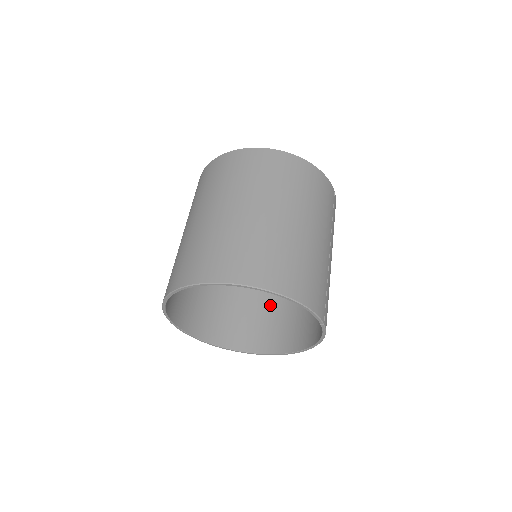
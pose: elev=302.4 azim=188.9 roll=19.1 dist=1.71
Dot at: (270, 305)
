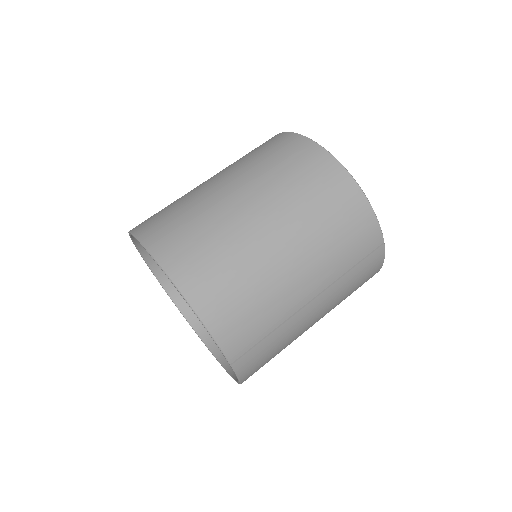
Dot at: occluded
